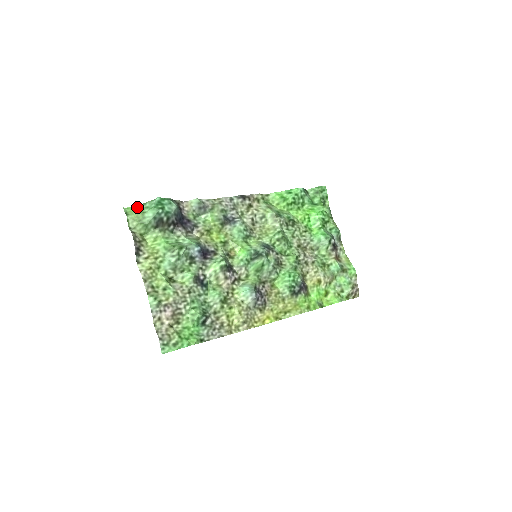
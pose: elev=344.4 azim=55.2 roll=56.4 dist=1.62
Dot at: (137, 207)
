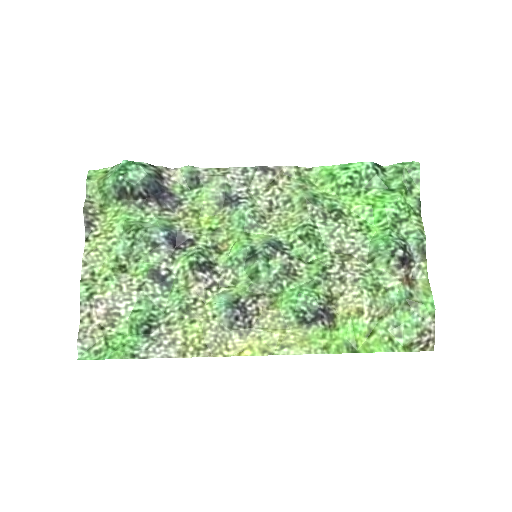
Dot at: (105, 171)
